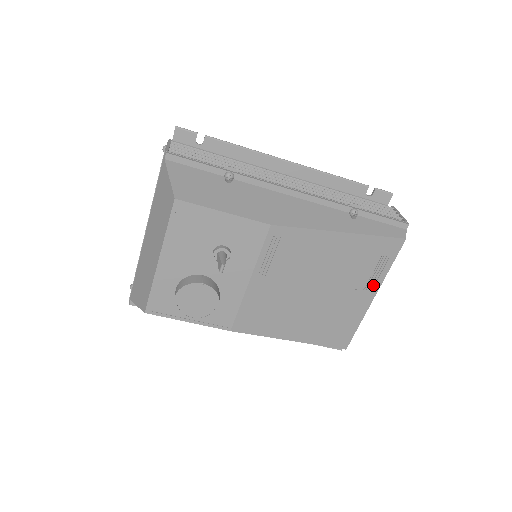
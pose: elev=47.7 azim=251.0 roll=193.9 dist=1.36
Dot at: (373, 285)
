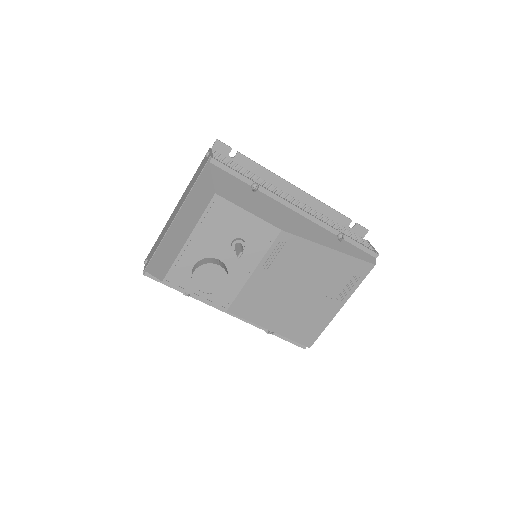
Dot at: (343, 297)
